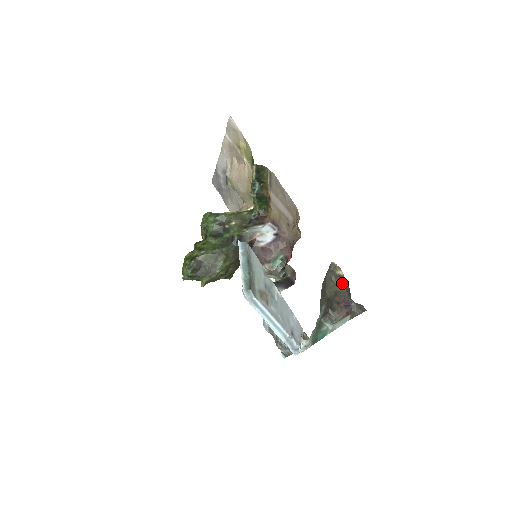
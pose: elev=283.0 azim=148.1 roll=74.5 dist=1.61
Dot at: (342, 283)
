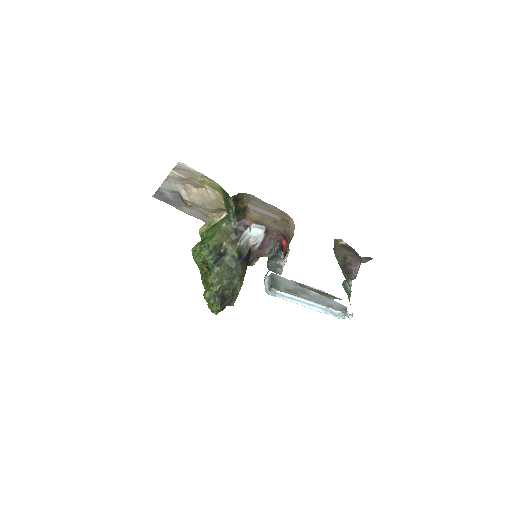
Dot at: (346, 248)
